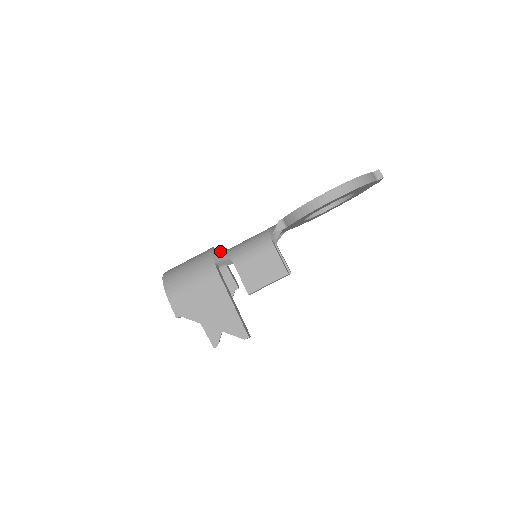
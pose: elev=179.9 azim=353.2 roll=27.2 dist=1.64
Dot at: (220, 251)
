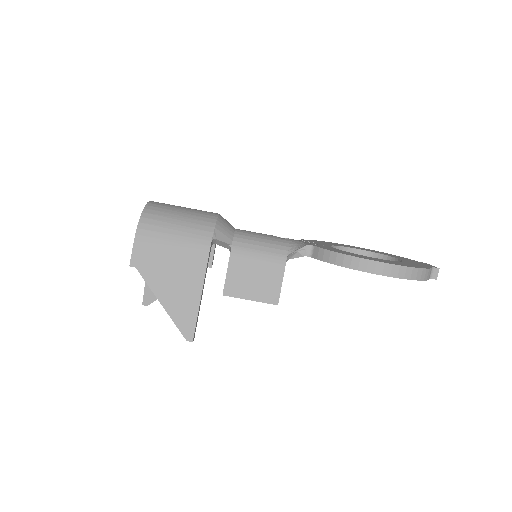
Dot at: (225, 227)
